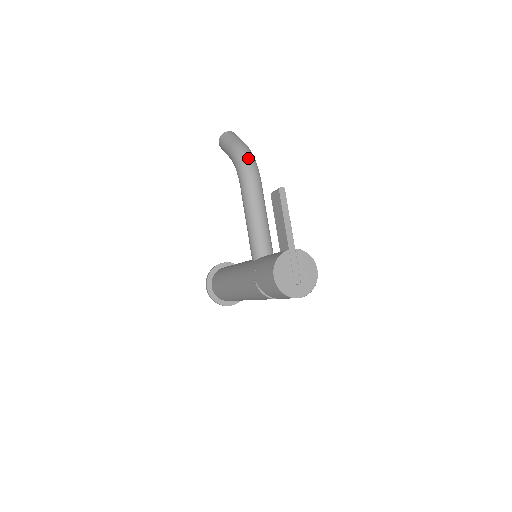
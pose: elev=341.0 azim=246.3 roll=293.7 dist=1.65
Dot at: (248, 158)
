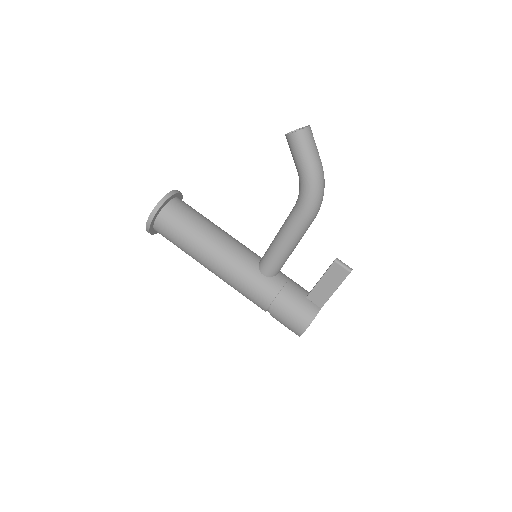
Dot at: (323, 195)
